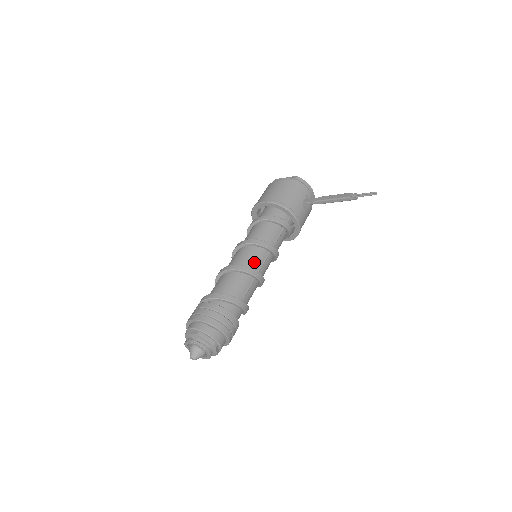
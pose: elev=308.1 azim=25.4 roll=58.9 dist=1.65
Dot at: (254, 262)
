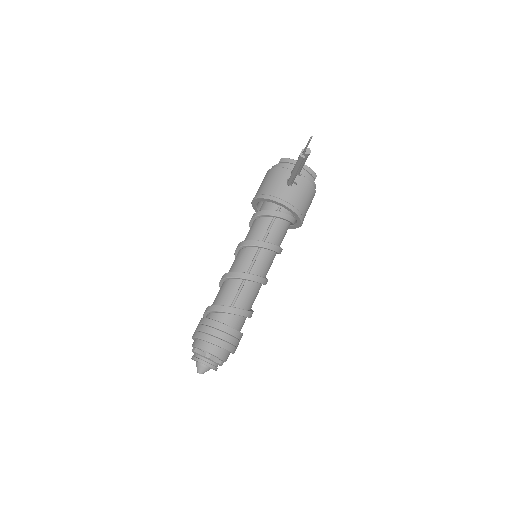
Dot at: (241, 264)
